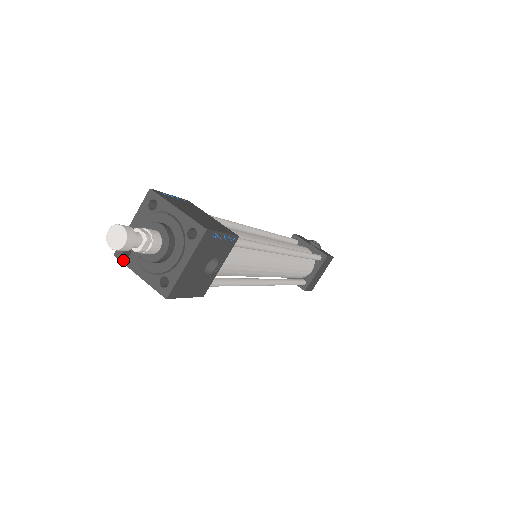
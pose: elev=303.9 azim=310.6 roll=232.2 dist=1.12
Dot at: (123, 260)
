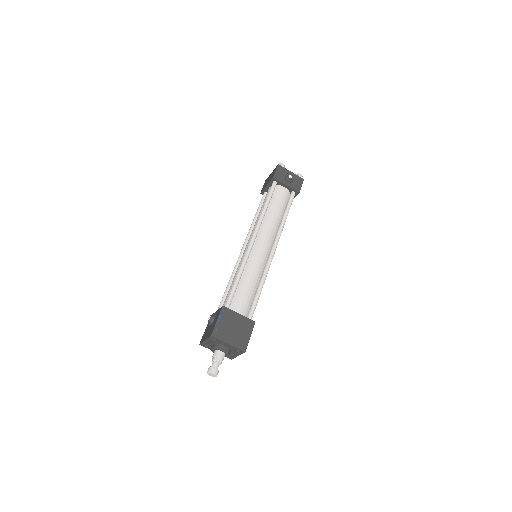
Dot at: (205, 347)
